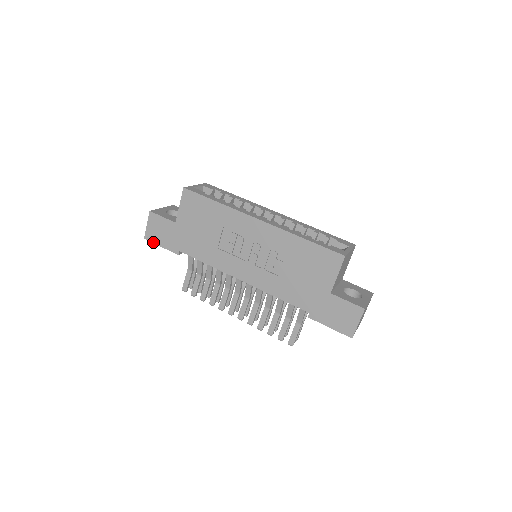
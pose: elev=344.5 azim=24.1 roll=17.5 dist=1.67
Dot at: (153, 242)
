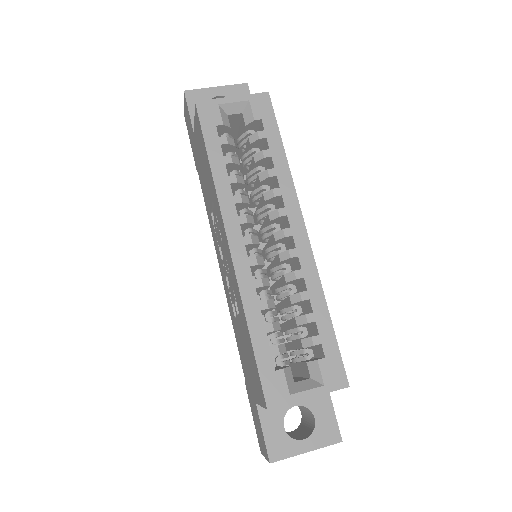
Dot at: occluded
